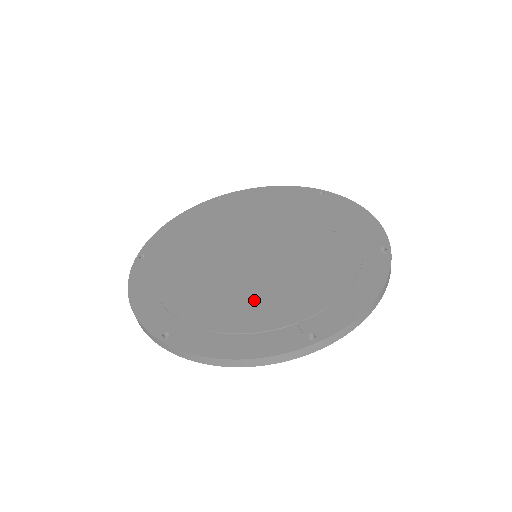
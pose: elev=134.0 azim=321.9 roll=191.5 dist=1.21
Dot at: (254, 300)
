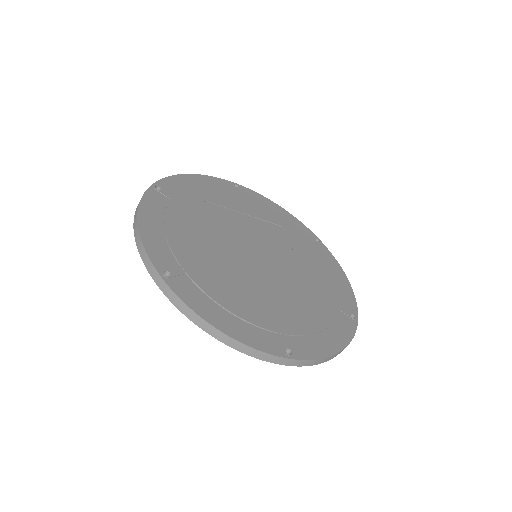
Dot at: (303, 299)
